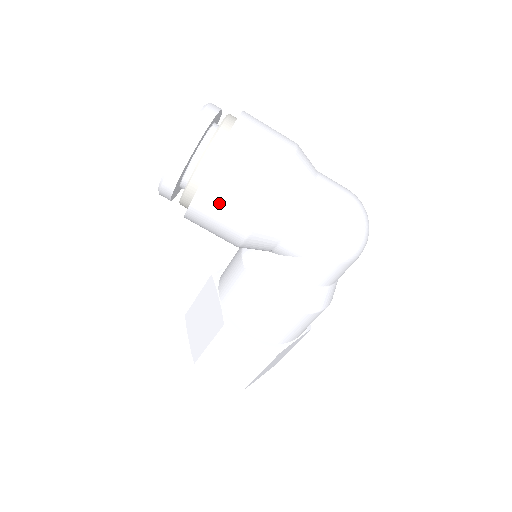
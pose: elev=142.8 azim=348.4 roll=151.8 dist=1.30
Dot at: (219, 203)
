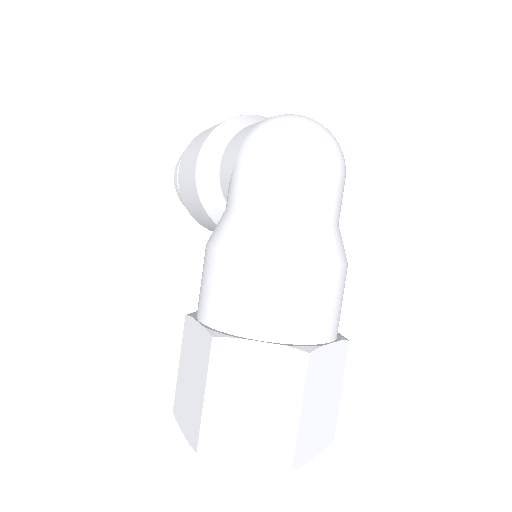
Dot at: (185, 165)
